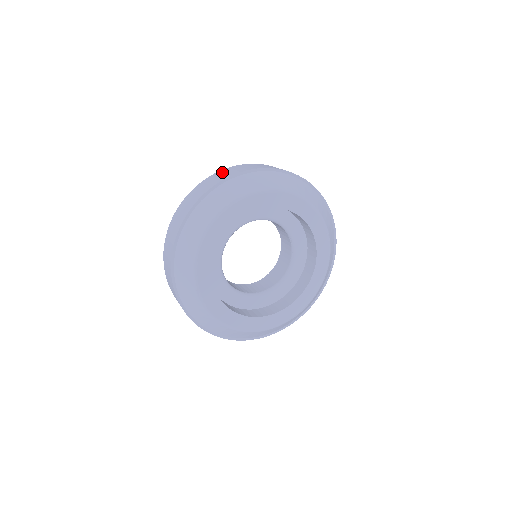
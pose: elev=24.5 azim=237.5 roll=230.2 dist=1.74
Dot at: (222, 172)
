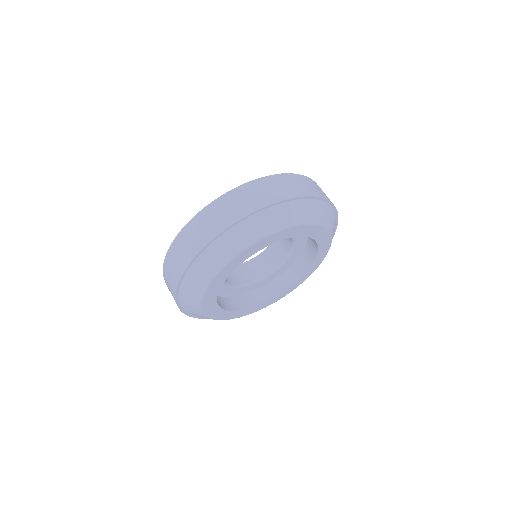
Dot at: (215, 209)
